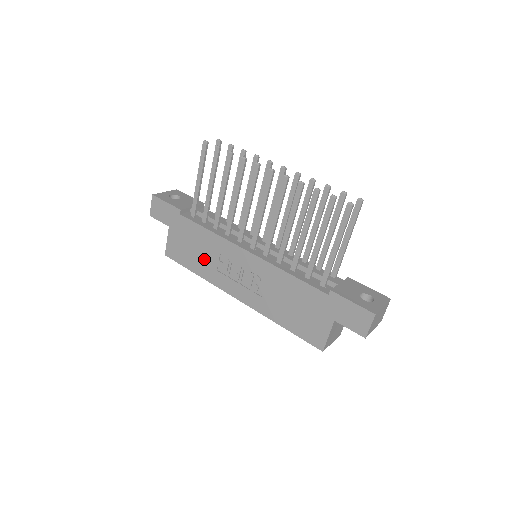
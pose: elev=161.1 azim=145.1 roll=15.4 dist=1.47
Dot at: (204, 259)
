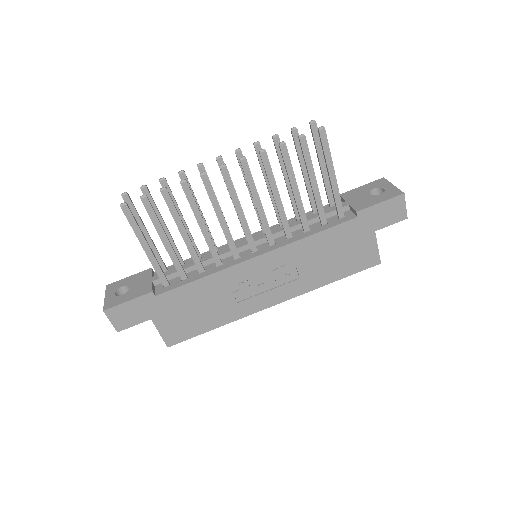
Dot at: (216, 307)
